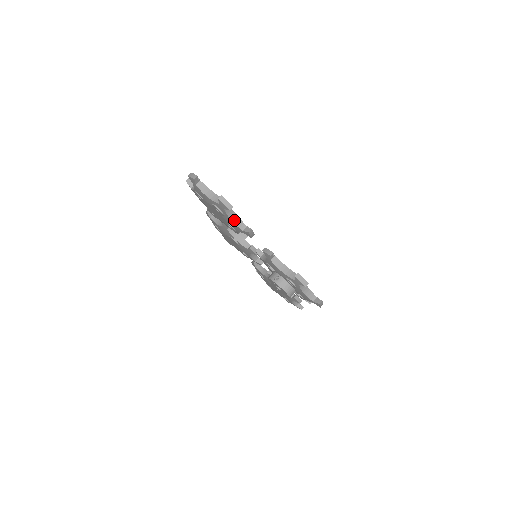
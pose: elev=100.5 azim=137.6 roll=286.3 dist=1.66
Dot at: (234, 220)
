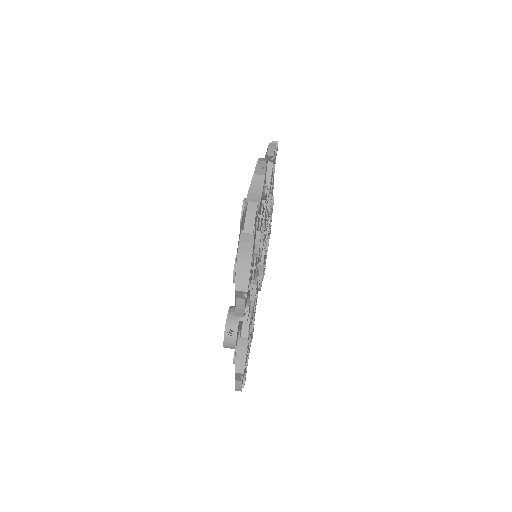
Dot at: occluded
